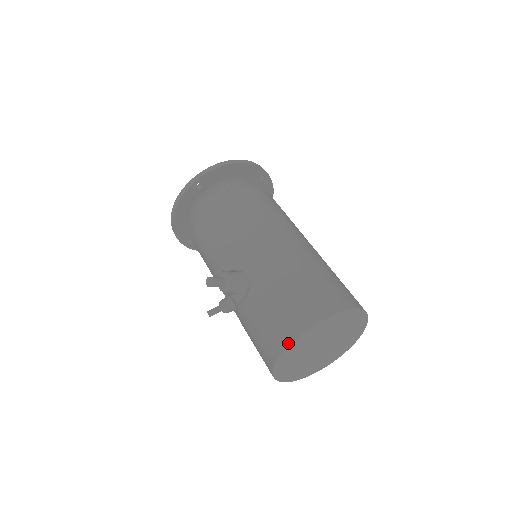
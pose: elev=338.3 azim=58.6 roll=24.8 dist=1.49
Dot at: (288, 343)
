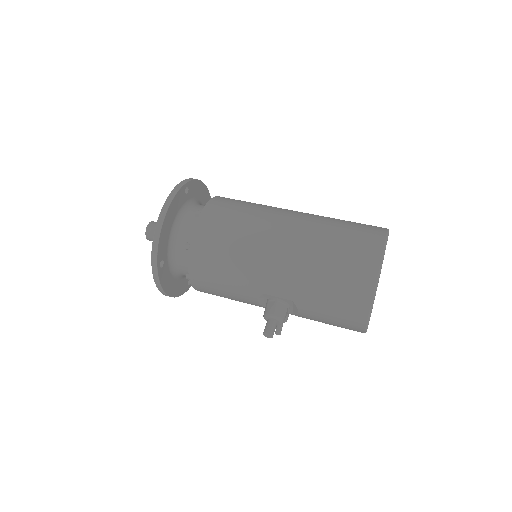
Dot at: (366, 322)
